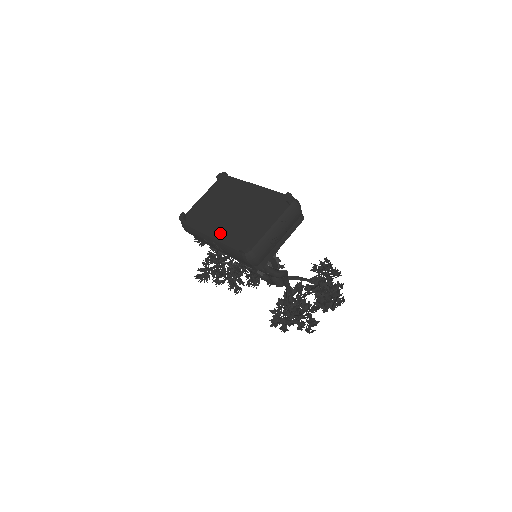
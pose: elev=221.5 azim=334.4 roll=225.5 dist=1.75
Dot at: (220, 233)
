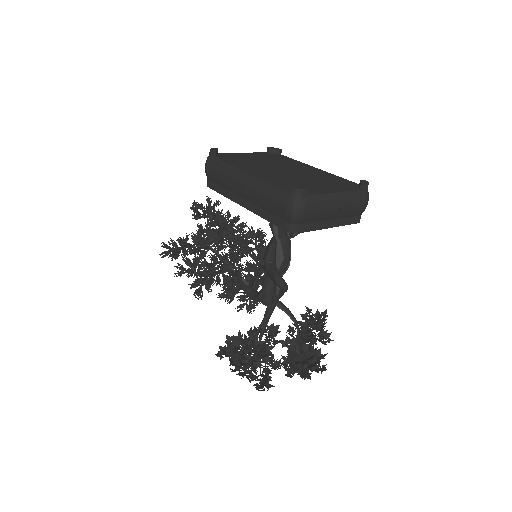
Dot at: (263, 175)
